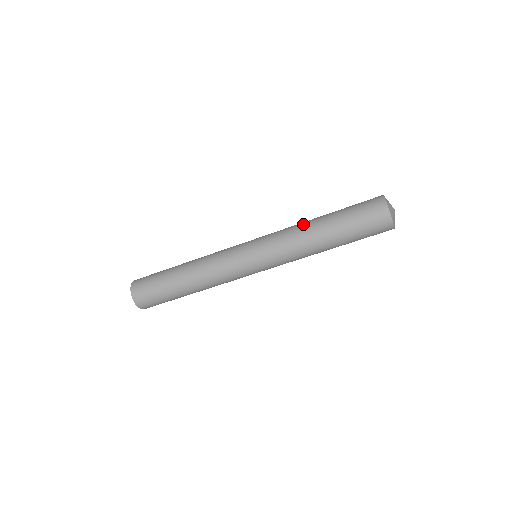
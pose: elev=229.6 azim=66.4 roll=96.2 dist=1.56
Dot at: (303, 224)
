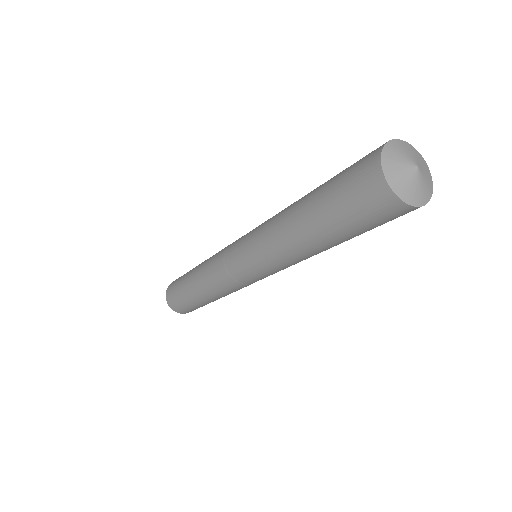
Dot at: (289, 247)
